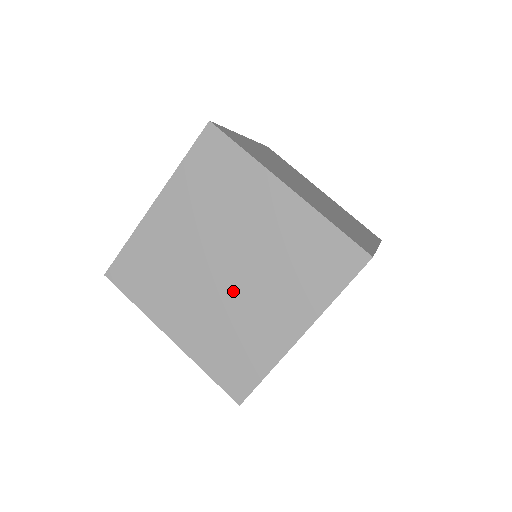
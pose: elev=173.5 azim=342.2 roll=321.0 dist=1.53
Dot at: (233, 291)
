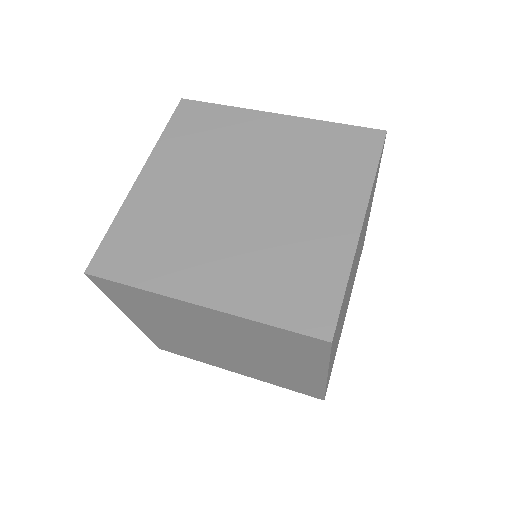
Dot at: (214, 350)
